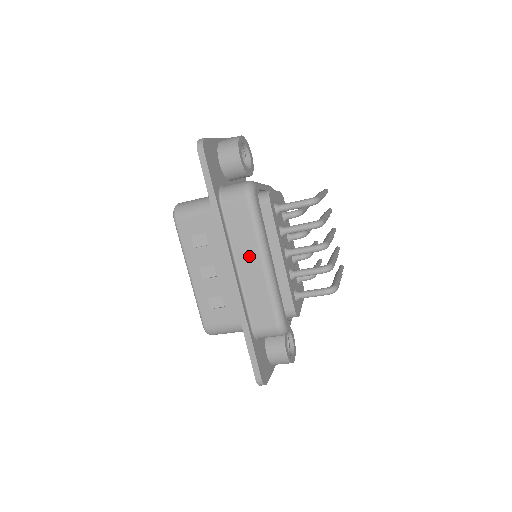
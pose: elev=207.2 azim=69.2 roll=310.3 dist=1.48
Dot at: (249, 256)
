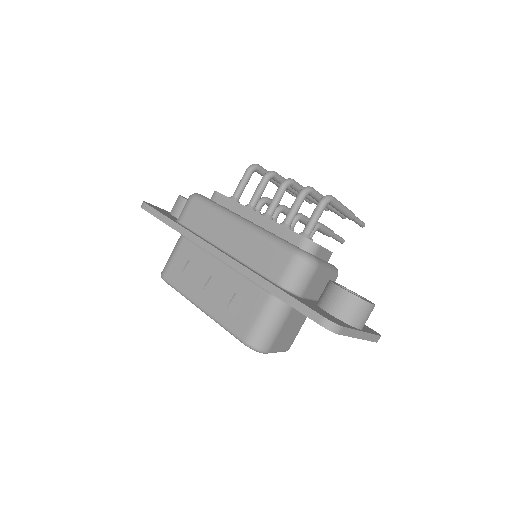
Dot at: (224, 231)
